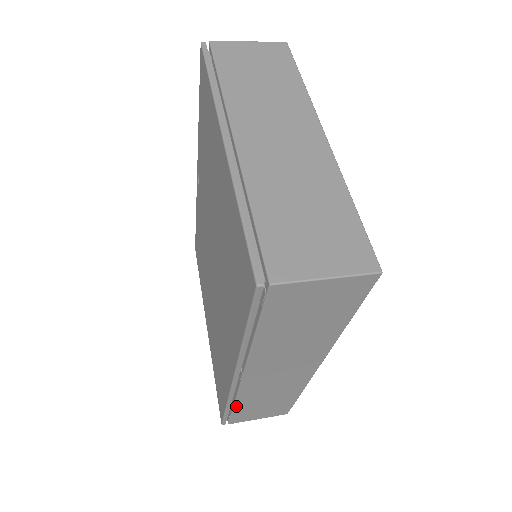
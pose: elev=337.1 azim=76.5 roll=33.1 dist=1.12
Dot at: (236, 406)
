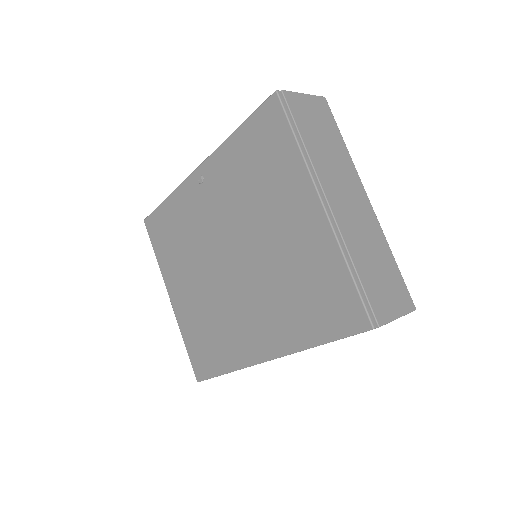
Dot at: occluded
